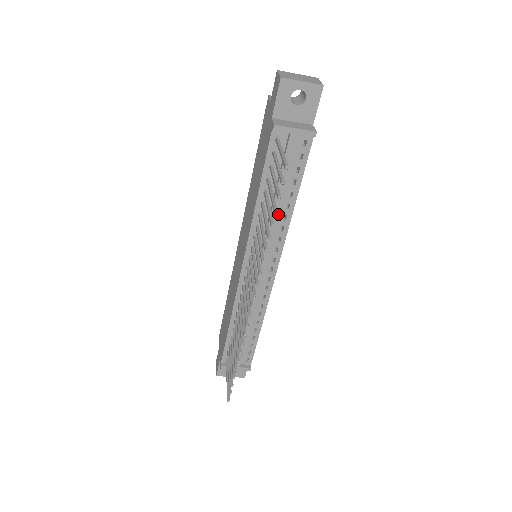
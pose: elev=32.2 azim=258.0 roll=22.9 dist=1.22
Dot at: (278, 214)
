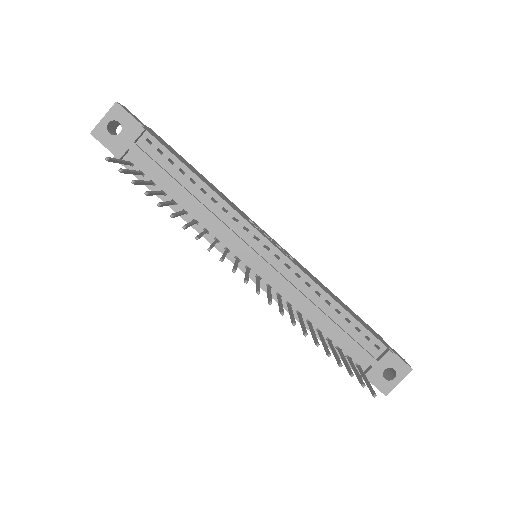
Dot at: (206, 205)
